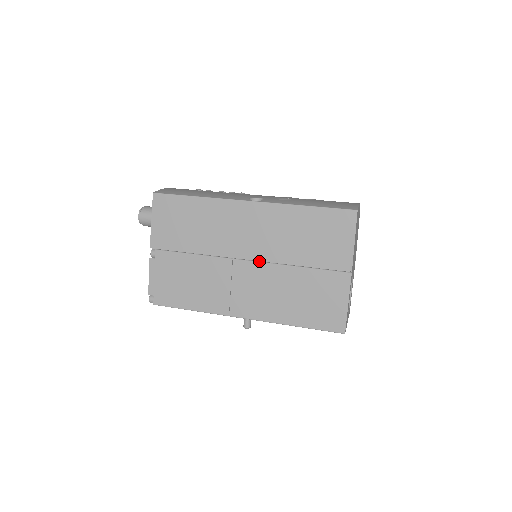
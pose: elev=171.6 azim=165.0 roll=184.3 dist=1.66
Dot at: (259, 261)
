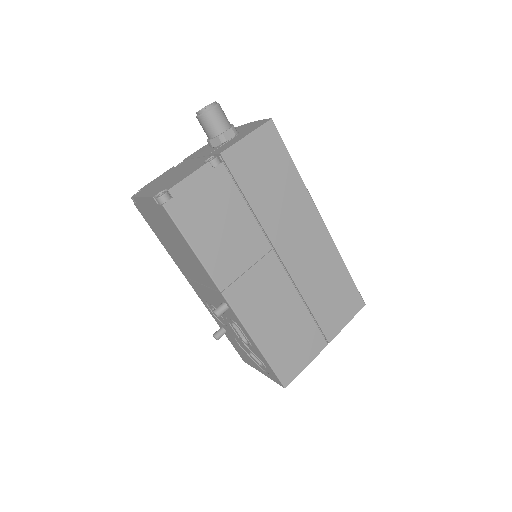
Dot at: (287, 272)
